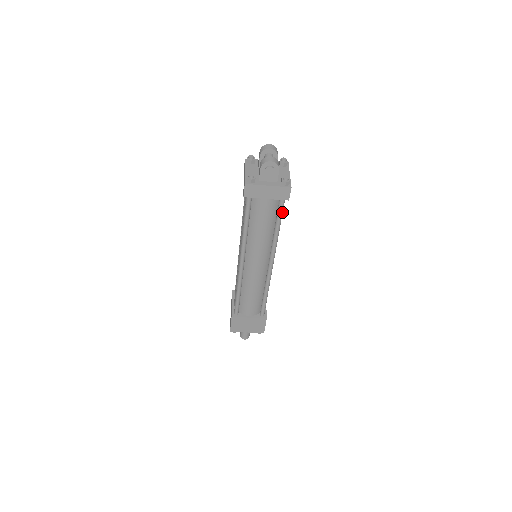
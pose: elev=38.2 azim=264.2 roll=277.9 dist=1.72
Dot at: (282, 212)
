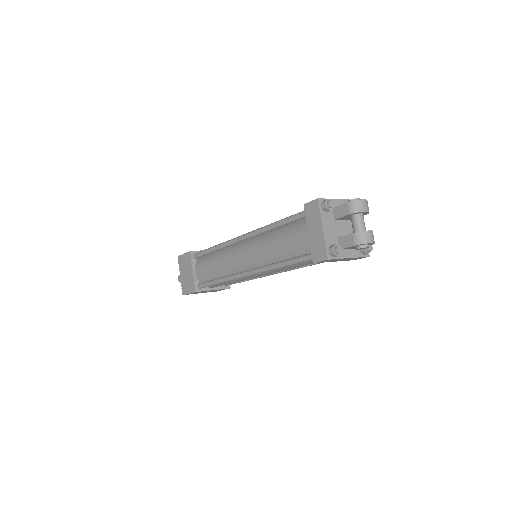
Dot at: occluded
